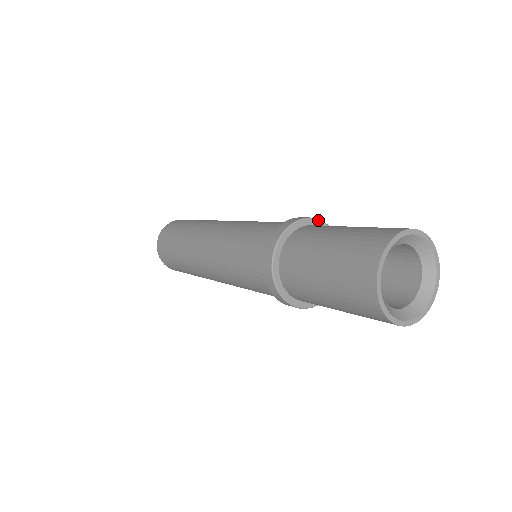
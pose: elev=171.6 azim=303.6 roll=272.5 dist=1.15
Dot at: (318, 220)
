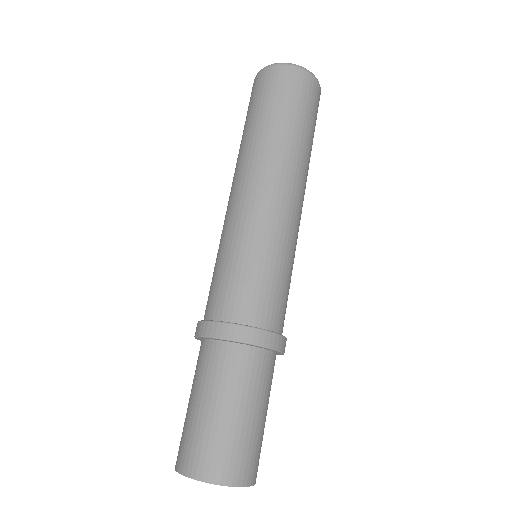
Dot at: (246, 344)
